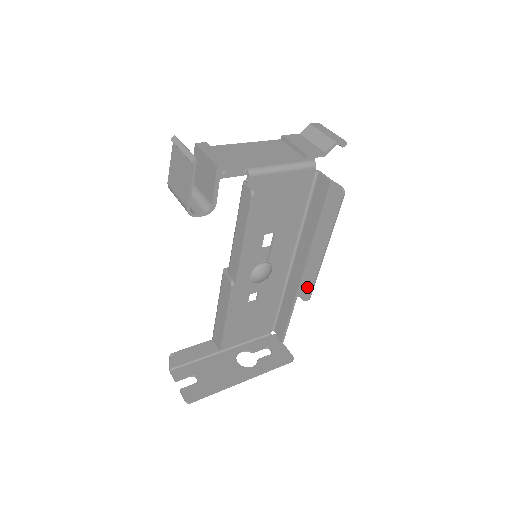
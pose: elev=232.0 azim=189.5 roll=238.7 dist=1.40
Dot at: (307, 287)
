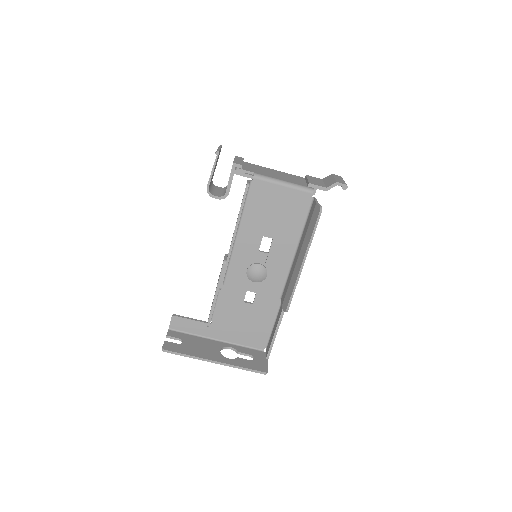
Dot at: (288, 298)
